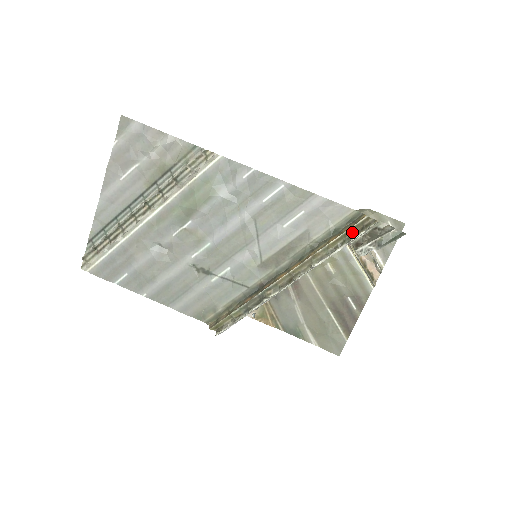
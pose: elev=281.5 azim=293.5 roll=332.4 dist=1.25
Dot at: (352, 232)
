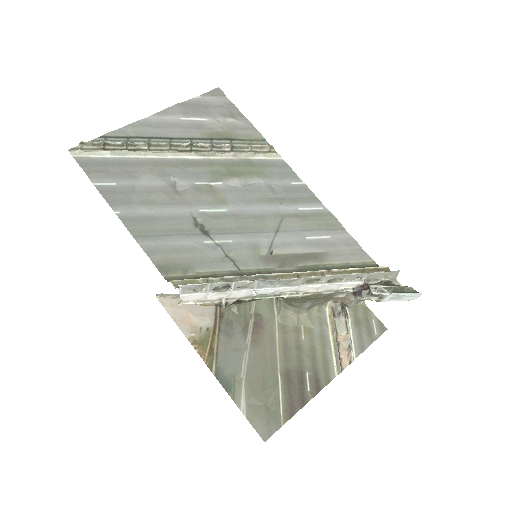
Dot at: occluded
